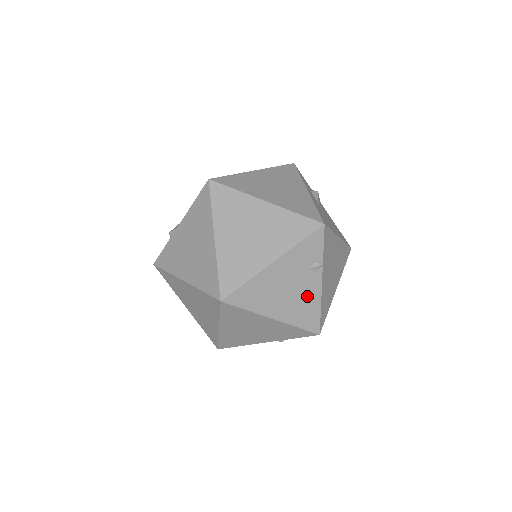
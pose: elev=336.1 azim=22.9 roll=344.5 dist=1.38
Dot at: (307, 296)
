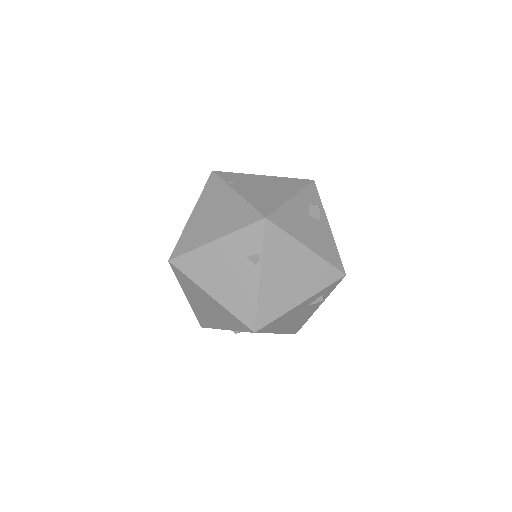
Dot at: (244, 286)
